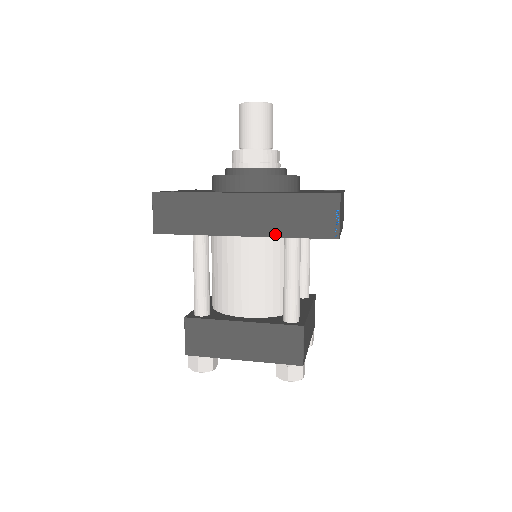
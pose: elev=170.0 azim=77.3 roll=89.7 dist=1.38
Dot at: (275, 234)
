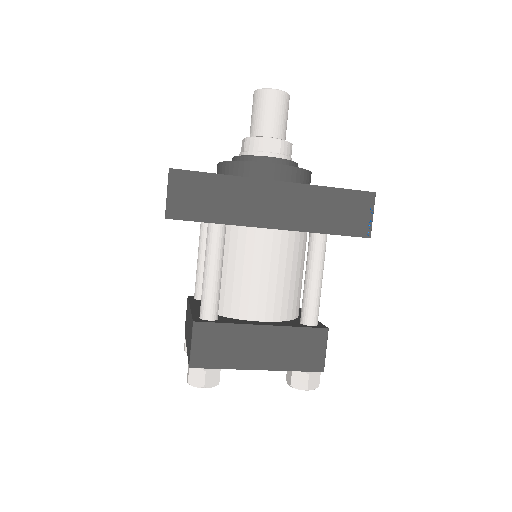
Dot at: (308, 229)
